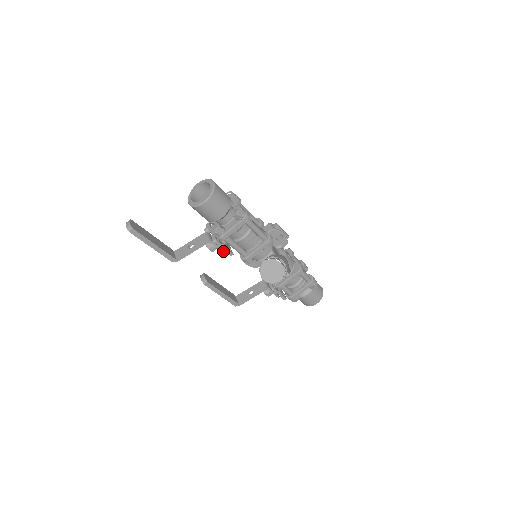
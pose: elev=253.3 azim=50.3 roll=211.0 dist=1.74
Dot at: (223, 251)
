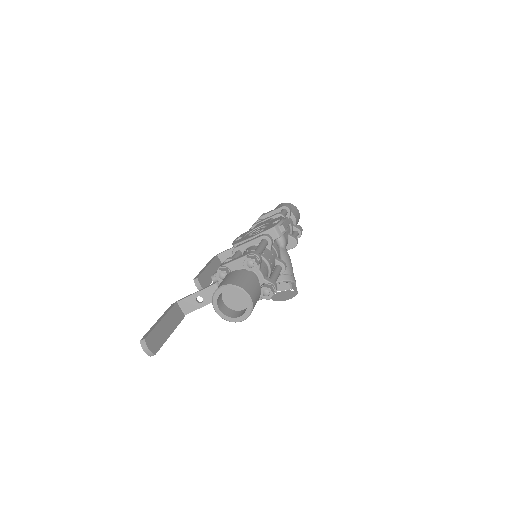
Dot at: occluded
